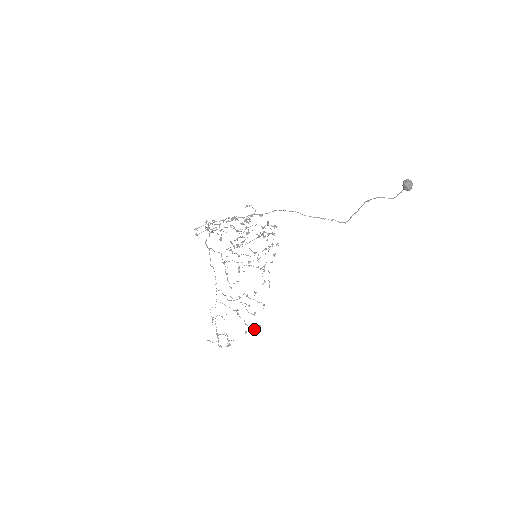
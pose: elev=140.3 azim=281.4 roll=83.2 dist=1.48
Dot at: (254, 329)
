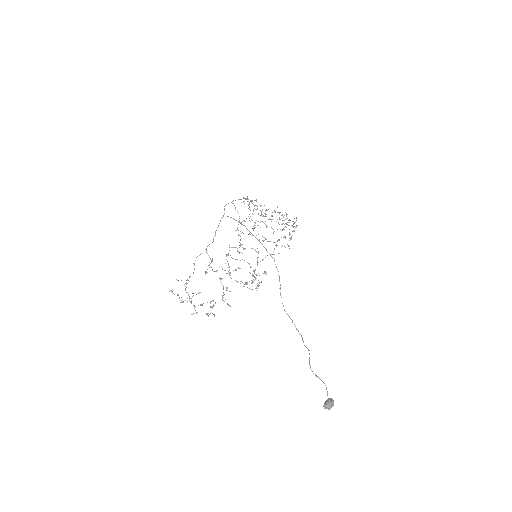
Dot at: (282, 214)
